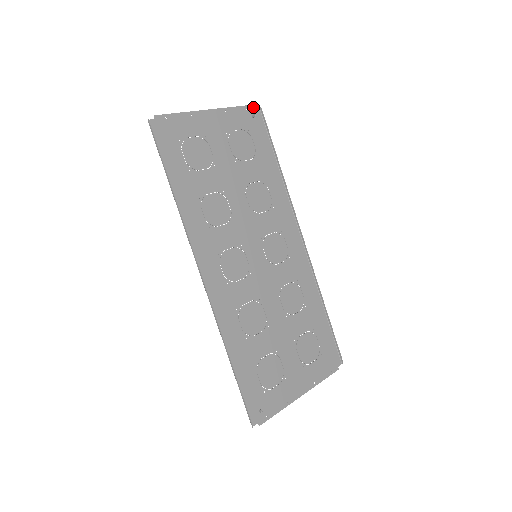
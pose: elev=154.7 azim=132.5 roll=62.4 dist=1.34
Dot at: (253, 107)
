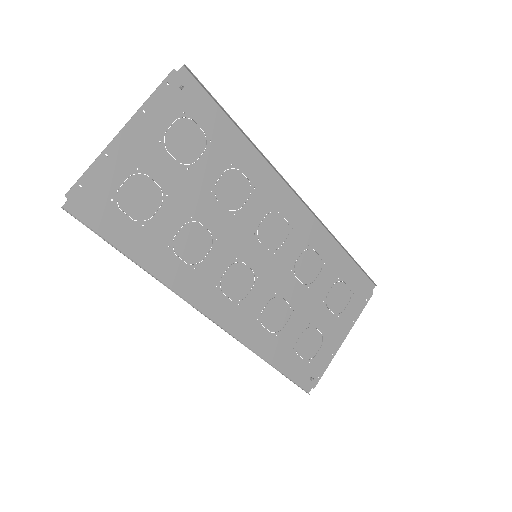
Dot at: (175, 72)
